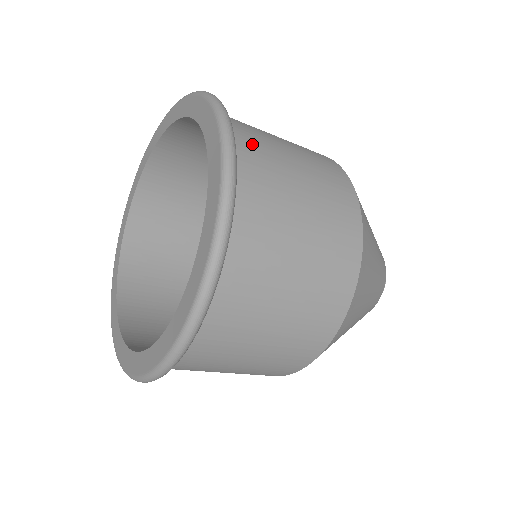
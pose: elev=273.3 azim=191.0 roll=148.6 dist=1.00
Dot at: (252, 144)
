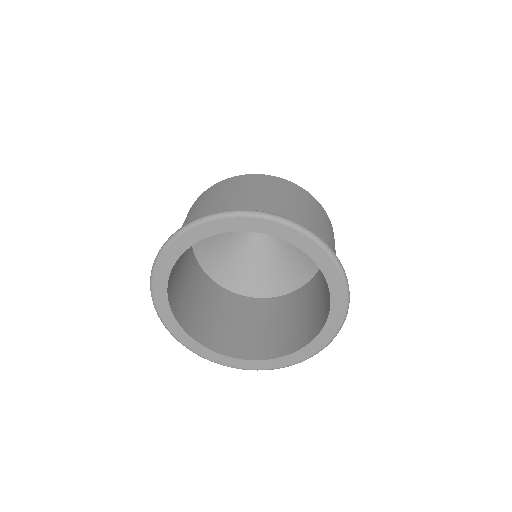
Dot at: occluded
